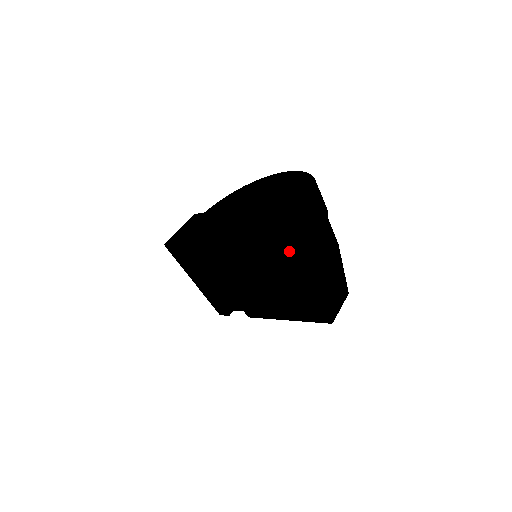
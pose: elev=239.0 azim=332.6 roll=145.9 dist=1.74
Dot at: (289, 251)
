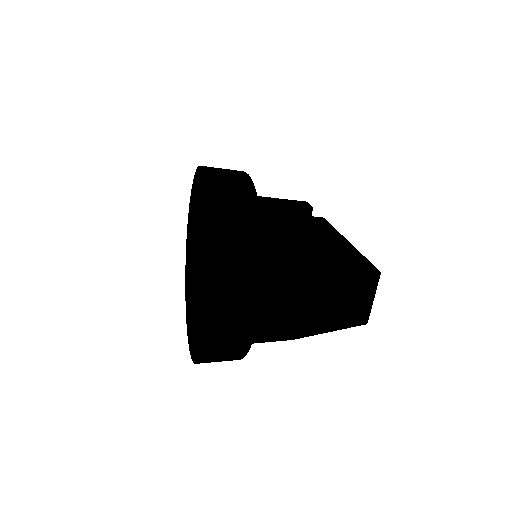
Dot at: (231, 352)
